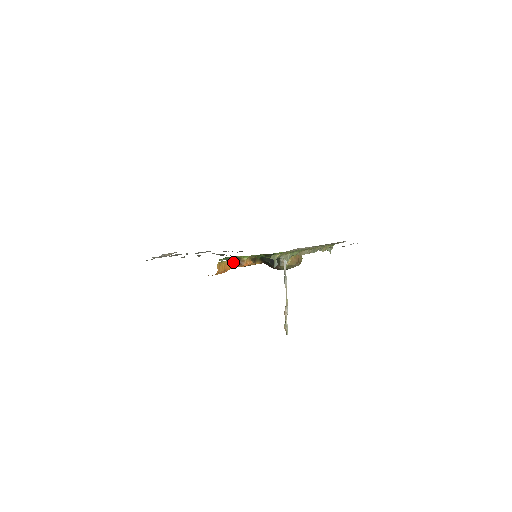
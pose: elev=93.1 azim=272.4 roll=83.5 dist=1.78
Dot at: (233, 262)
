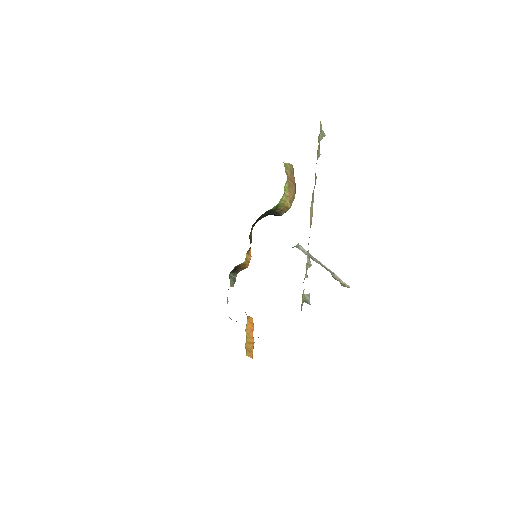
Dot at: (233, 273)
